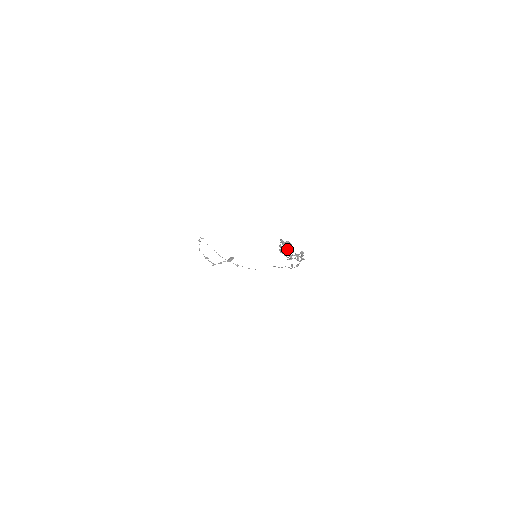
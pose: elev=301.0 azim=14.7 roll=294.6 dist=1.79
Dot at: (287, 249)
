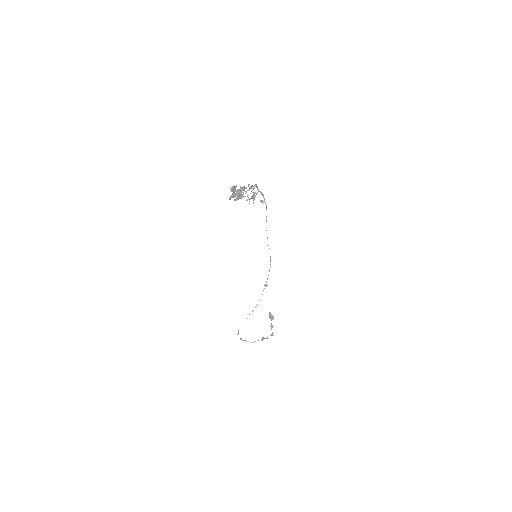
Dot at: (239, 192)
